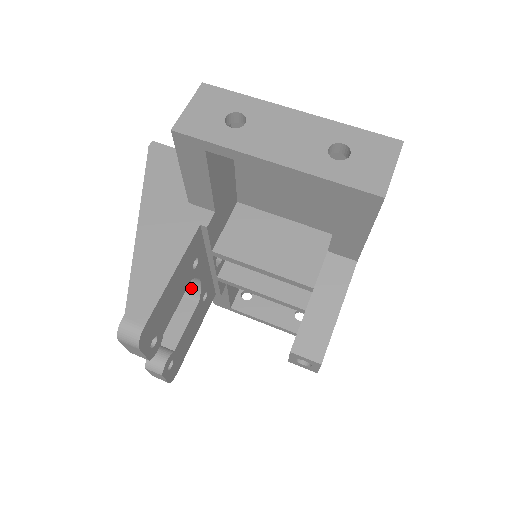
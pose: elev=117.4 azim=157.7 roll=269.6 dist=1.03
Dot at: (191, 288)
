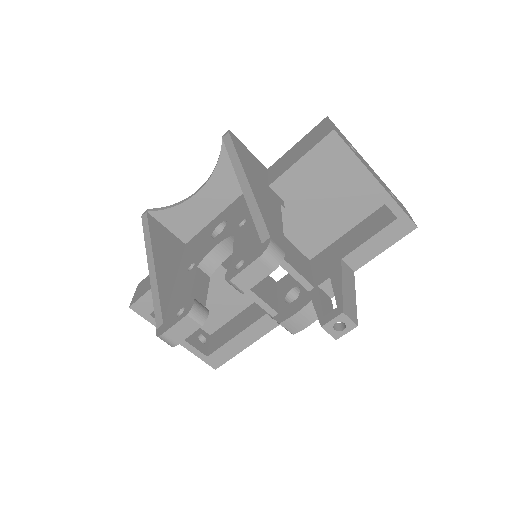
Dot at: (210, 261)
